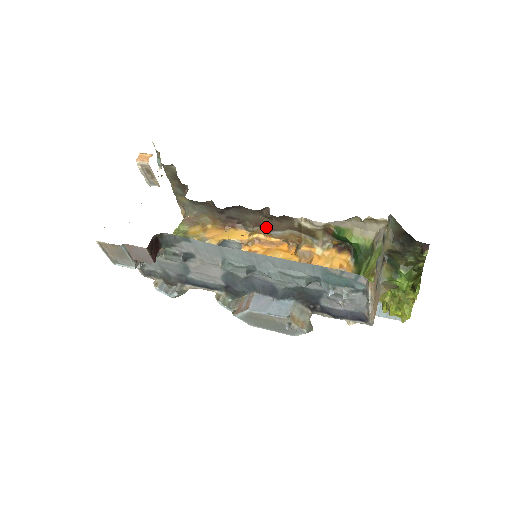
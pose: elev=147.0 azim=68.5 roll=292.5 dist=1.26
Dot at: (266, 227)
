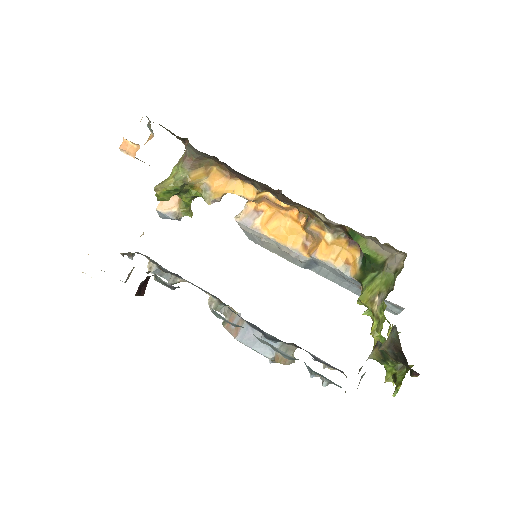
Dot at: (276, 195)
